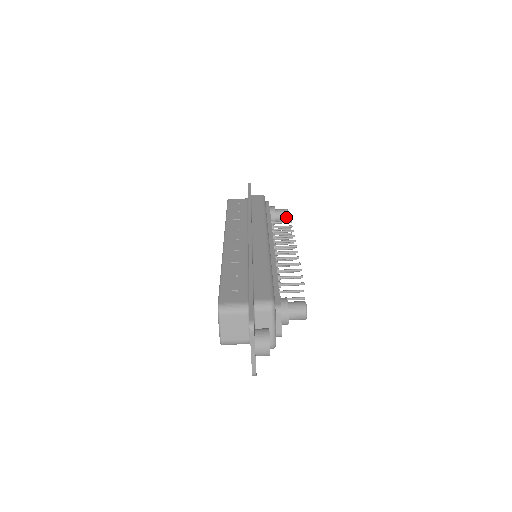
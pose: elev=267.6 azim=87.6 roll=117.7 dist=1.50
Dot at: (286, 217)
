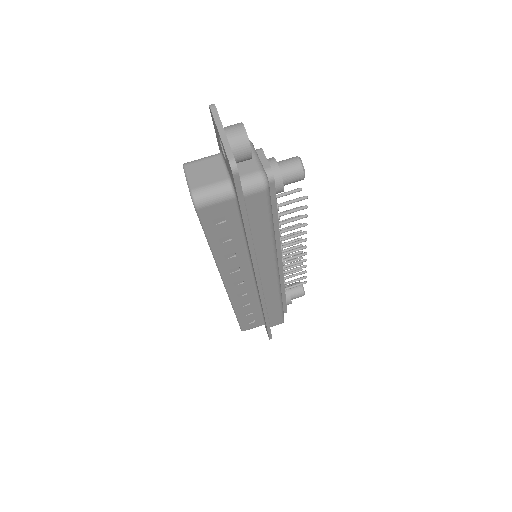
Dot at: (300, 285)
